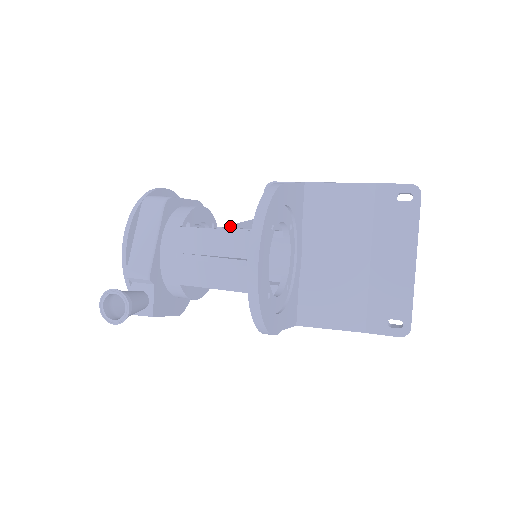
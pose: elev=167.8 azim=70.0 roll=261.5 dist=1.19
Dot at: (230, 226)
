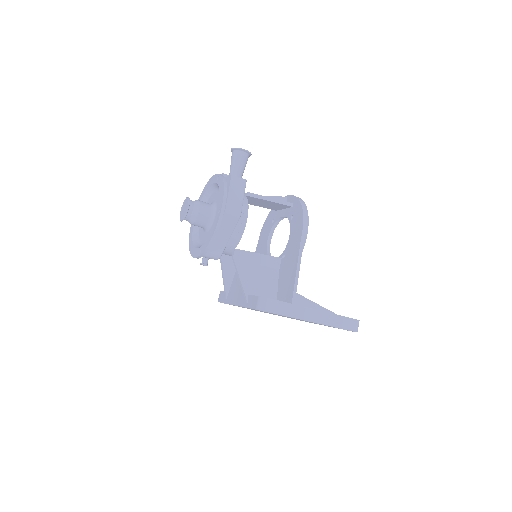
Dot at: (223, 262)
